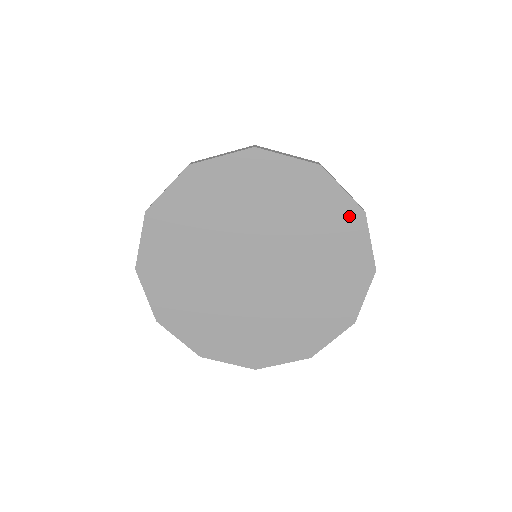
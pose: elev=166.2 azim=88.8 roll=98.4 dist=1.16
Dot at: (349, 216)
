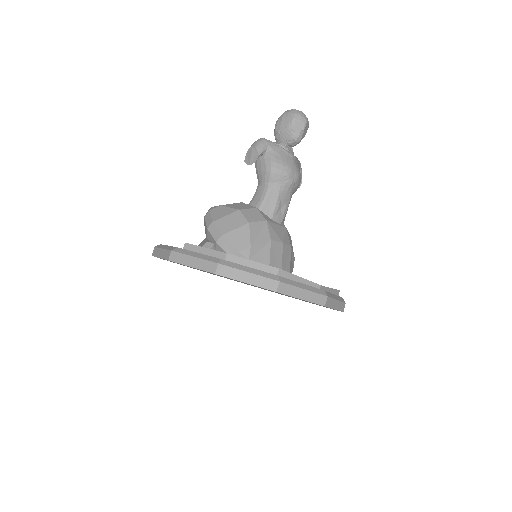
Dot at: occluded
